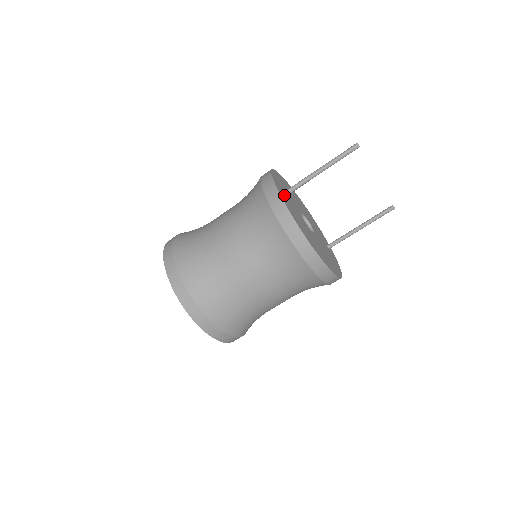
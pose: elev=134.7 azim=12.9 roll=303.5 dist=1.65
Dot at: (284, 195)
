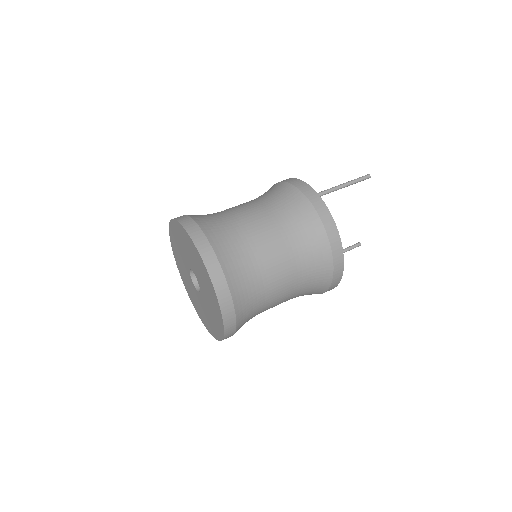
Dot at: occluded
